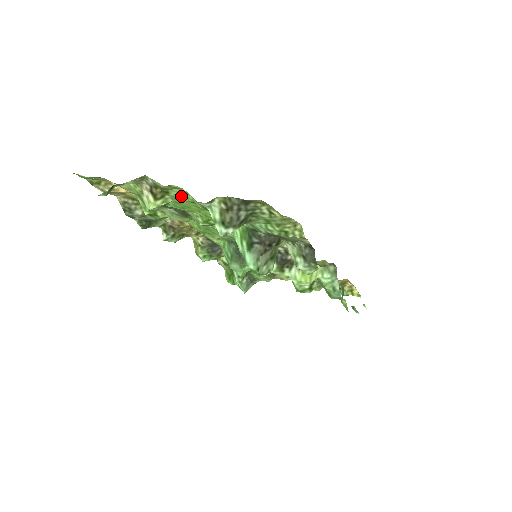
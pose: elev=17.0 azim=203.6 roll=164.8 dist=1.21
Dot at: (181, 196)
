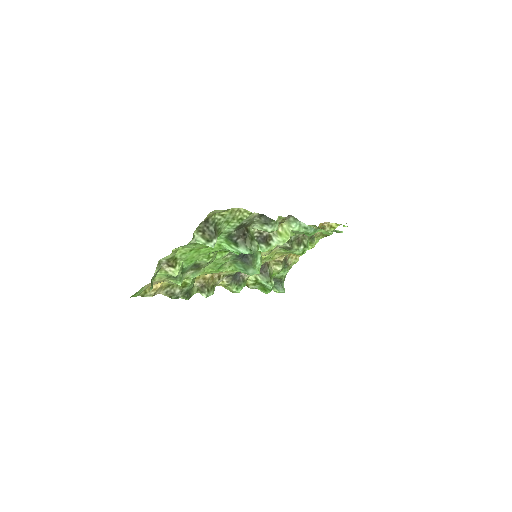
Dot at: (183, 253)
